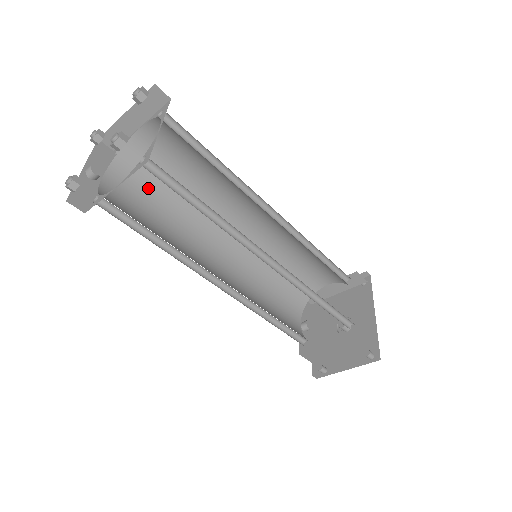
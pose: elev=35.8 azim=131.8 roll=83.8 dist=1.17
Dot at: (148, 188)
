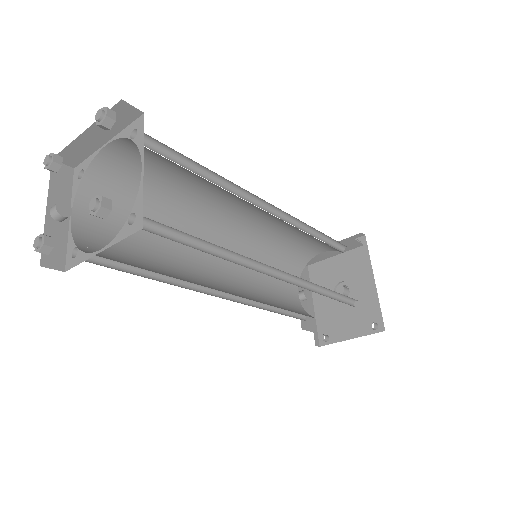
Dot at: (125, 207)
